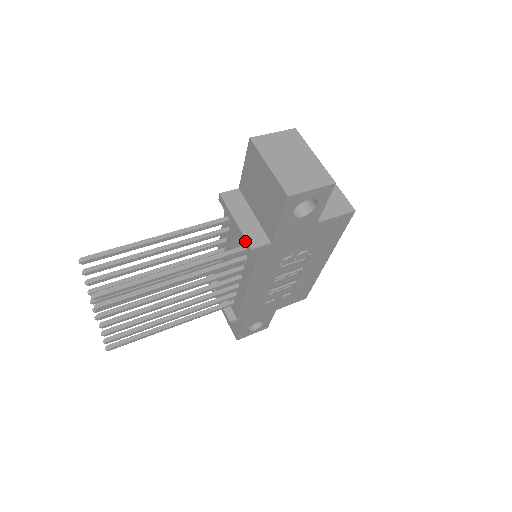
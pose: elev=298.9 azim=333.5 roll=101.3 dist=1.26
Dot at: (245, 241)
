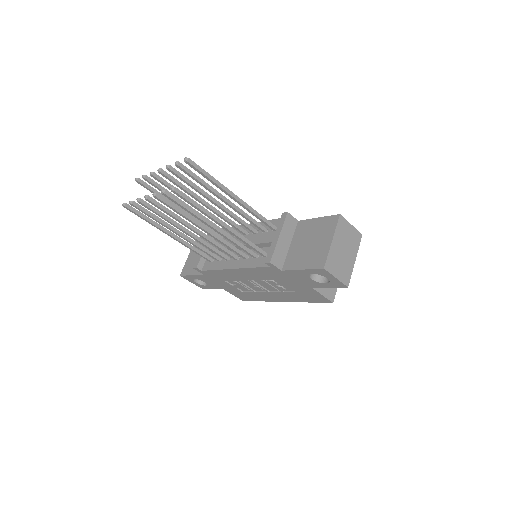
Dot at: (272, 254)
